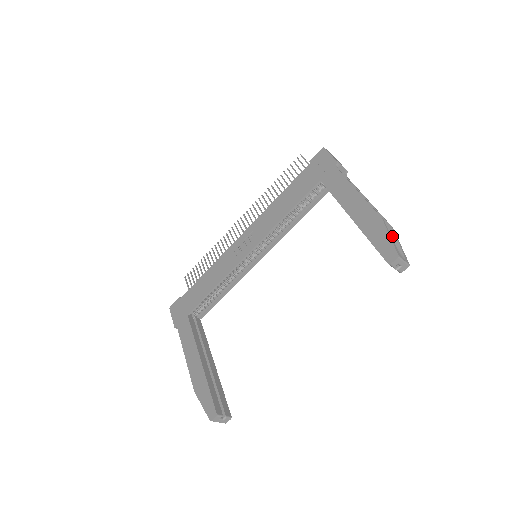
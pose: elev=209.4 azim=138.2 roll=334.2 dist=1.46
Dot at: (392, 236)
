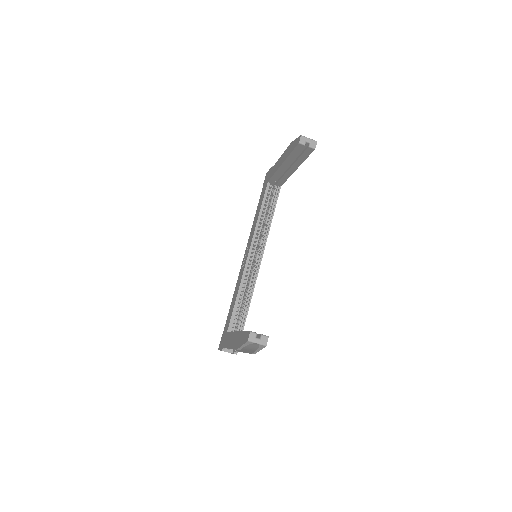
Dot at: occluded
